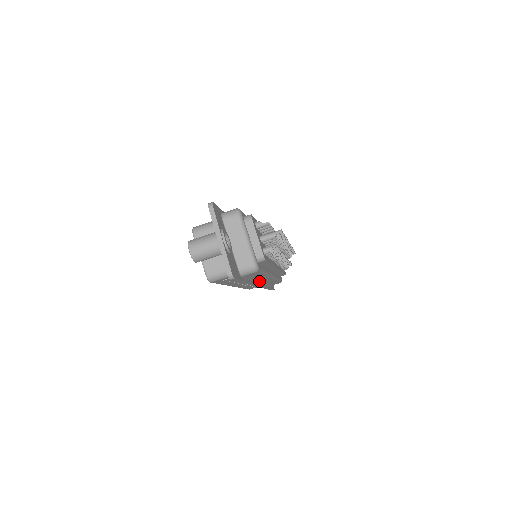
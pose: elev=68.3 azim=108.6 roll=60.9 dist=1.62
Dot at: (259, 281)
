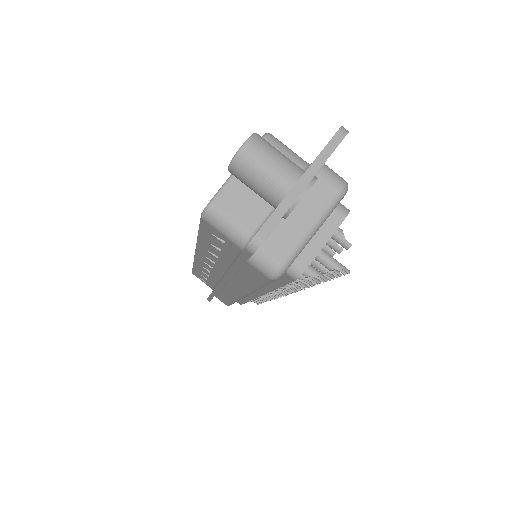
Dot at: occluded
